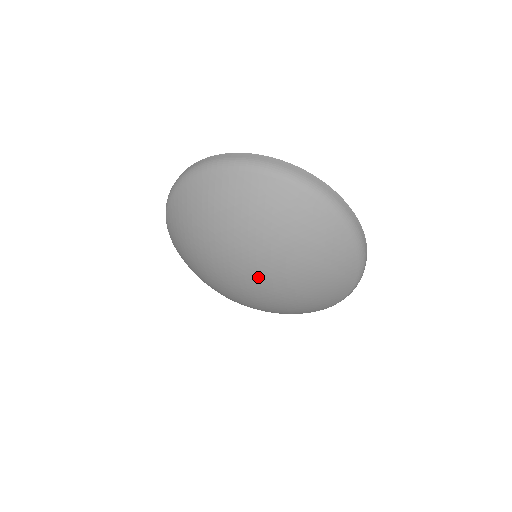
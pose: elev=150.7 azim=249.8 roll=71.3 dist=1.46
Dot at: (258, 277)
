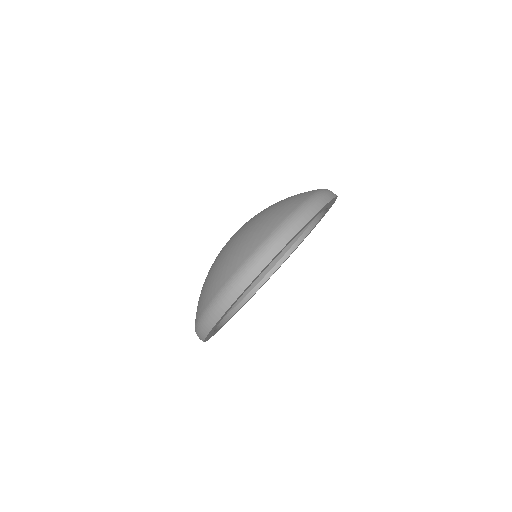
Dot at: occluded
